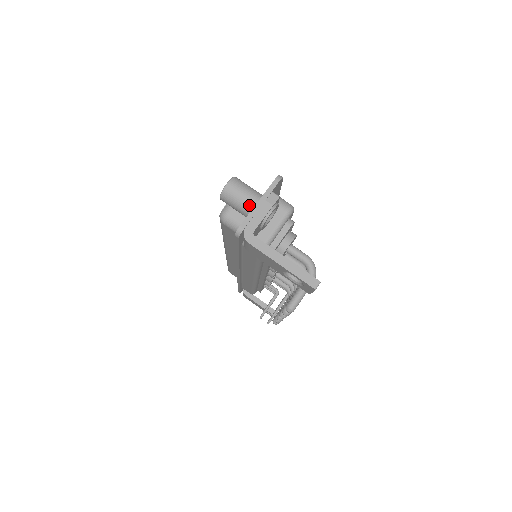
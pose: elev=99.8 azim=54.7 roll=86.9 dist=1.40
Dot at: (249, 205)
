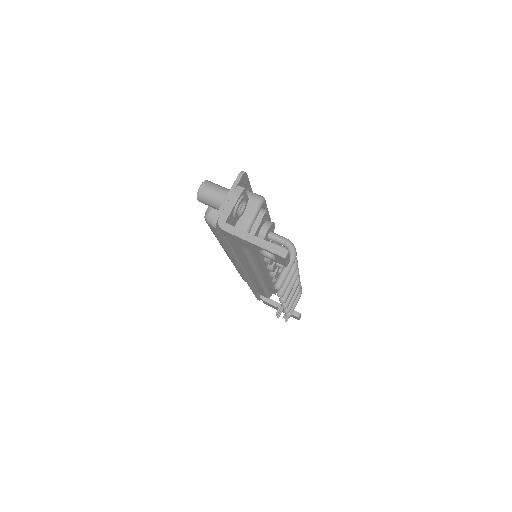
Dot at: (220, 200)
